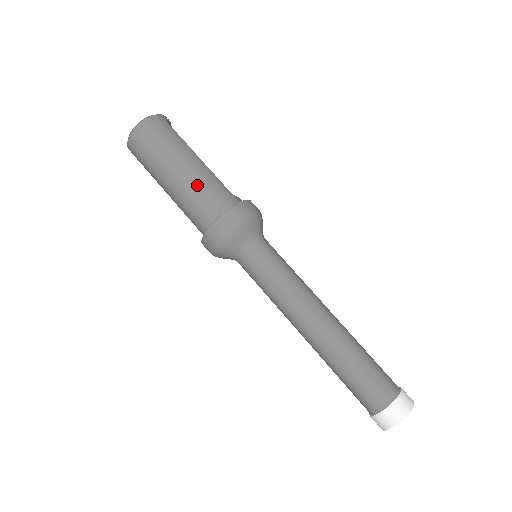
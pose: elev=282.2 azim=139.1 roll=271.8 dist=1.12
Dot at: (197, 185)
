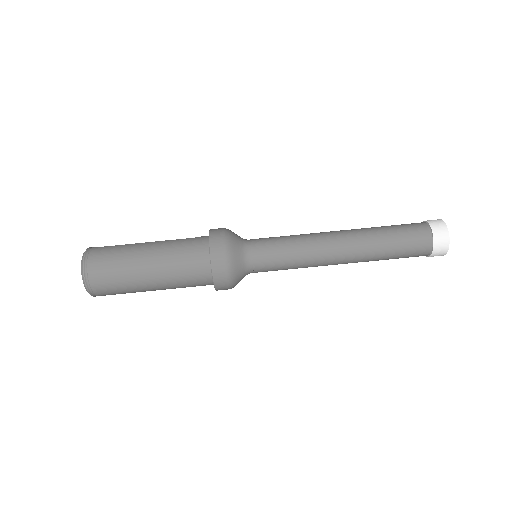
Dot at: (170, 255)
